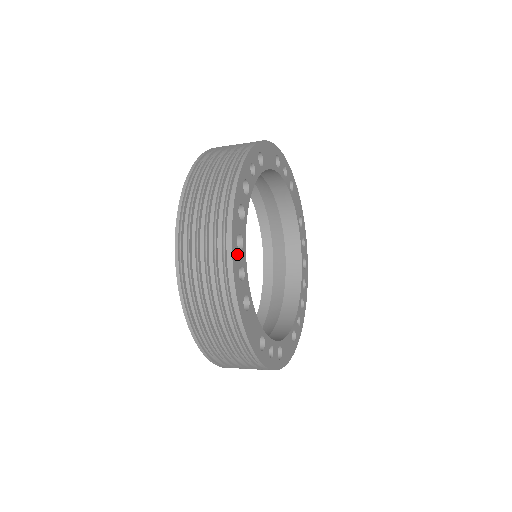
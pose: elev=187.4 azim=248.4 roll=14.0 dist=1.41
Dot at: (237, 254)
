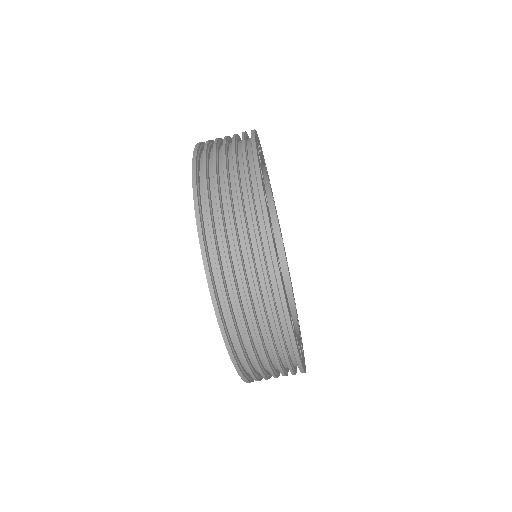
Dot at: (267, 207)
